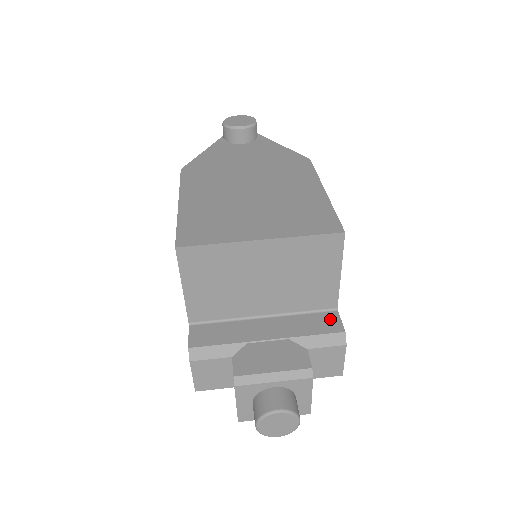
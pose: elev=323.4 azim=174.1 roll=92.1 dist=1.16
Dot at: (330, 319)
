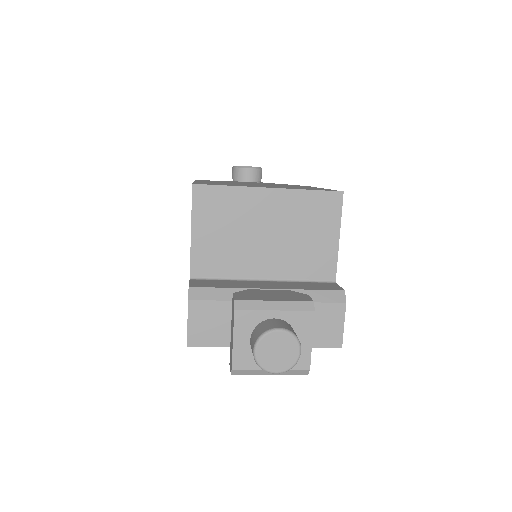
Dot at: (329, 285)
